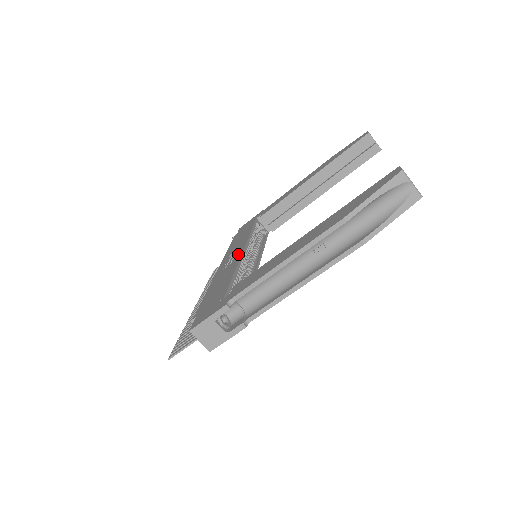
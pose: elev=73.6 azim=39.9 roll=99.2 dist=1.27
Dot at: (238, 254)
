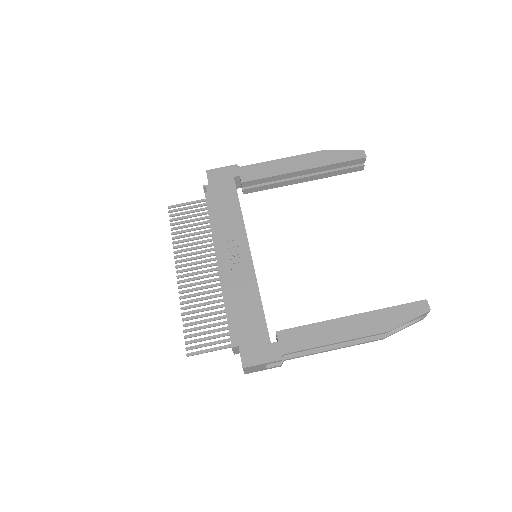
Dot at: (246, 256)
